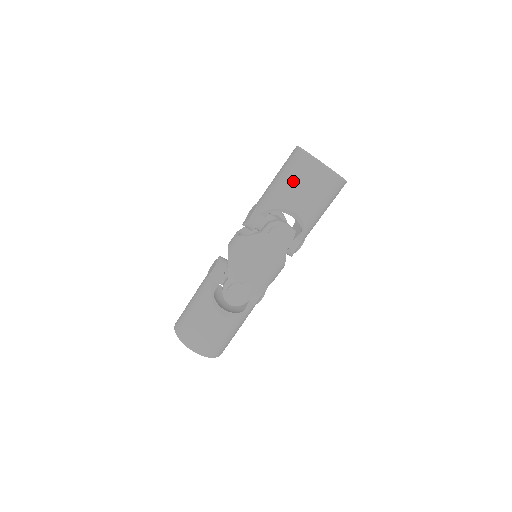
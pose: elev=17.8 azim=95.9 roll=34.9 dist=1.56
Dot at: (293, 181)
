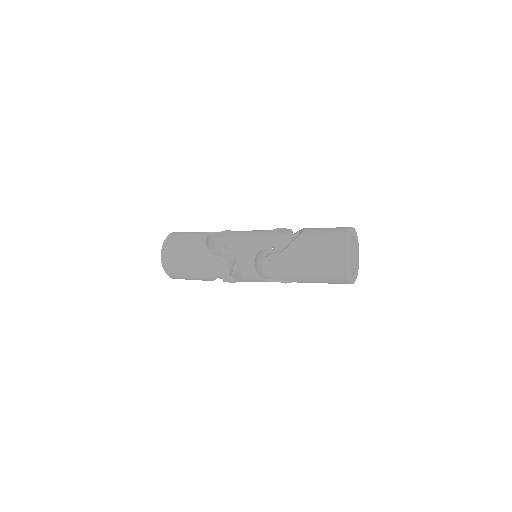
Dot at: occluded
